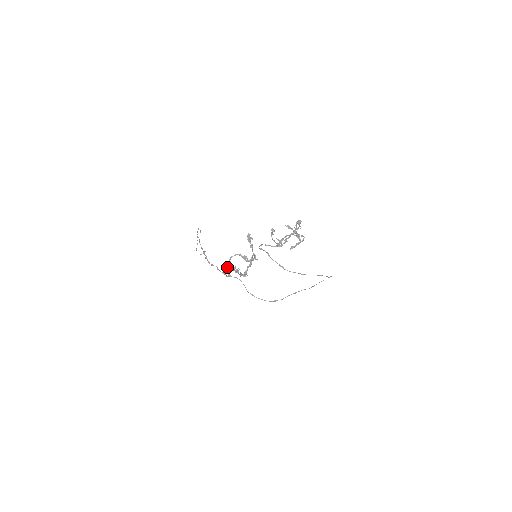
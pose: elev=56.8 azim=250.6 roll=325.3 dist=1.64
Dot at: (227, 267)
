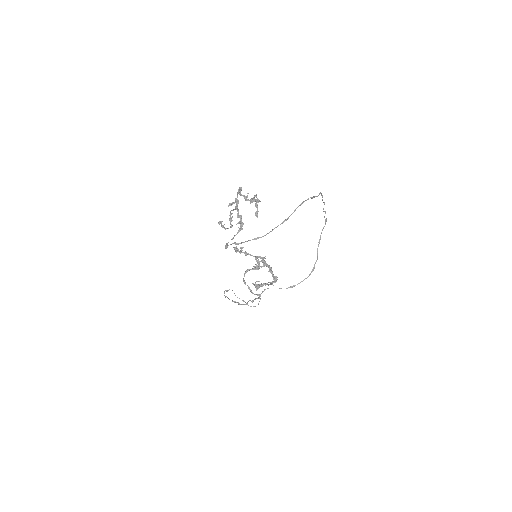
Dot at: occluded
